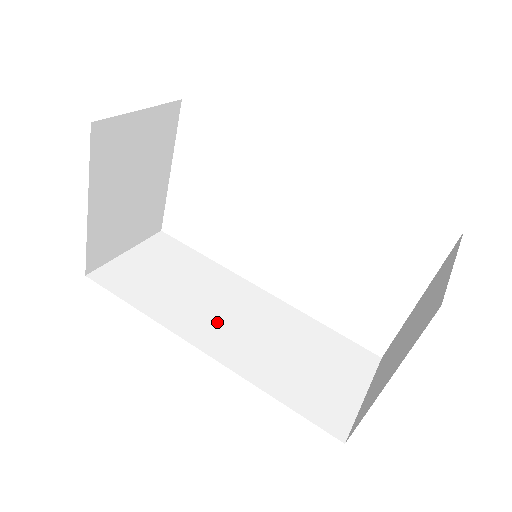
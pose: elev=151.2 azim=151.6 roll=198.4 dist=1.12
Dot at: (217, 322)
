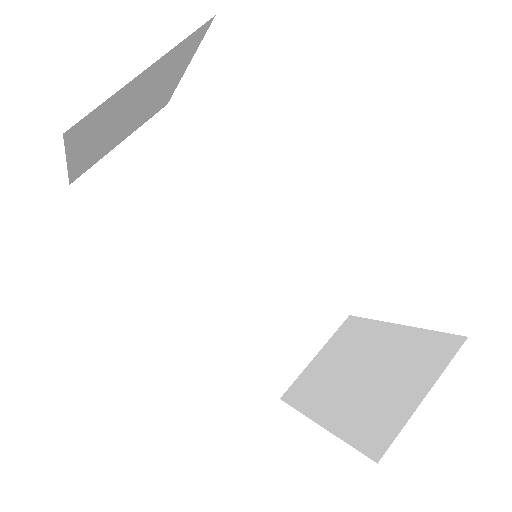
Dot at: (205, 263)
